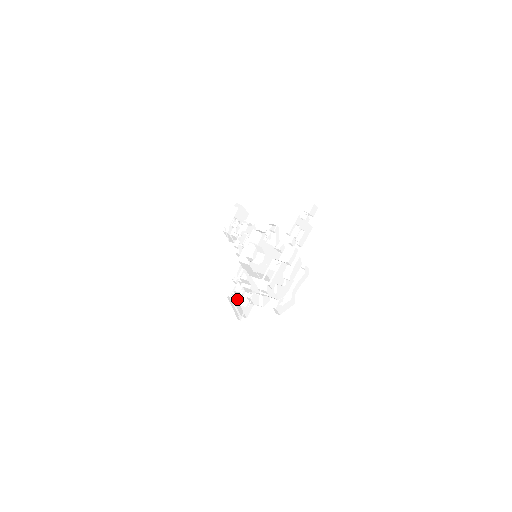
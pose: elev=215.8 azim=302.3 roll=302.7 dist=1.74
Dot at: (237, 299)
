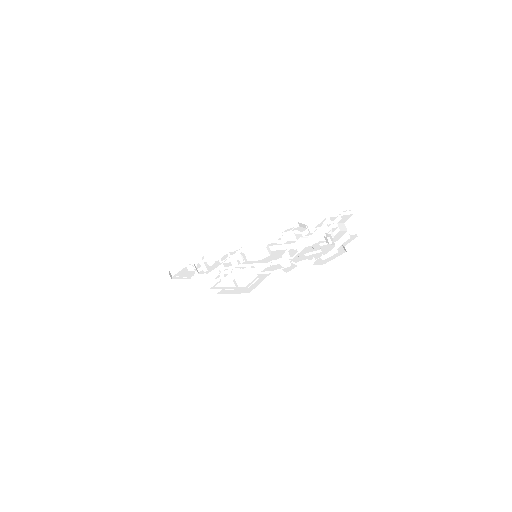
Dot at: (239, 274)
